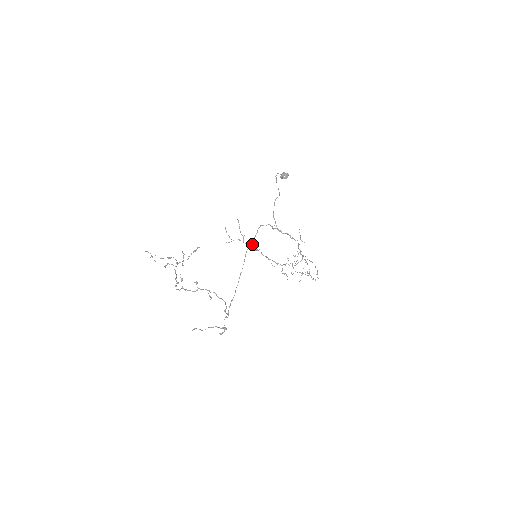
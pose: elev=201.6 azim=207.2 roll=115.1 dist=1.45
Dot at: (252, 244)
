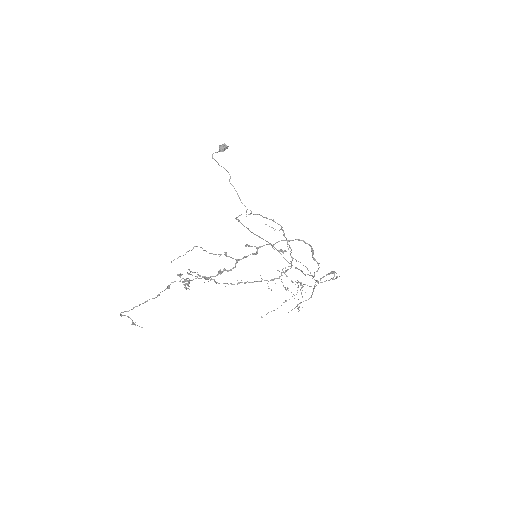
Dot at: (248, 228)
